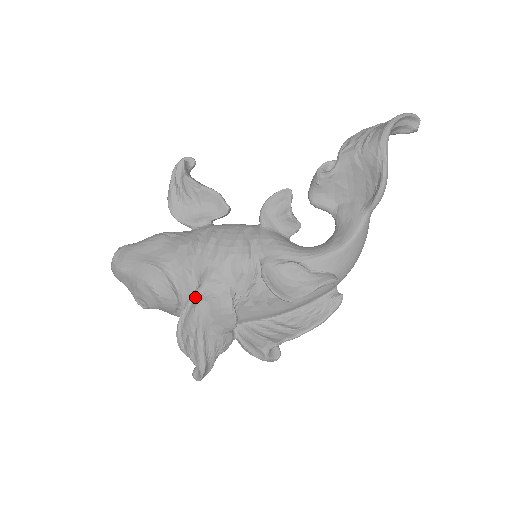
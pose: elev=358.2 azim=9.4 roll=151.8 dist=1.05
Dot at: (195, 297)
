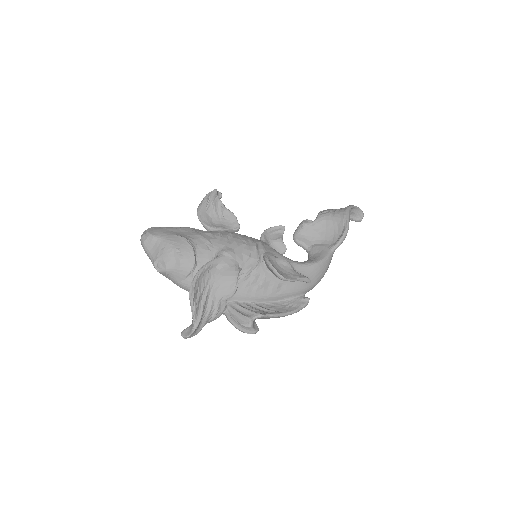
Dot at: (213, 262)
